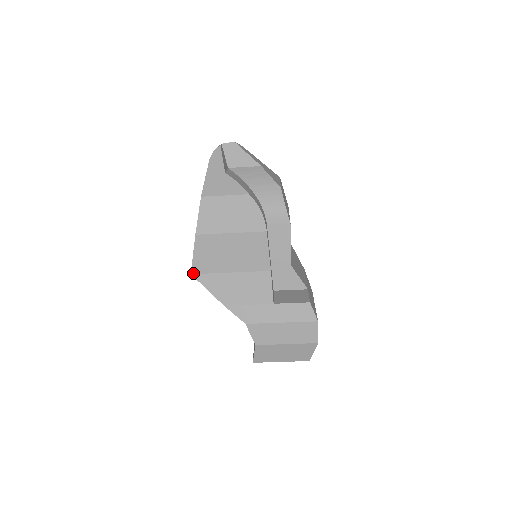
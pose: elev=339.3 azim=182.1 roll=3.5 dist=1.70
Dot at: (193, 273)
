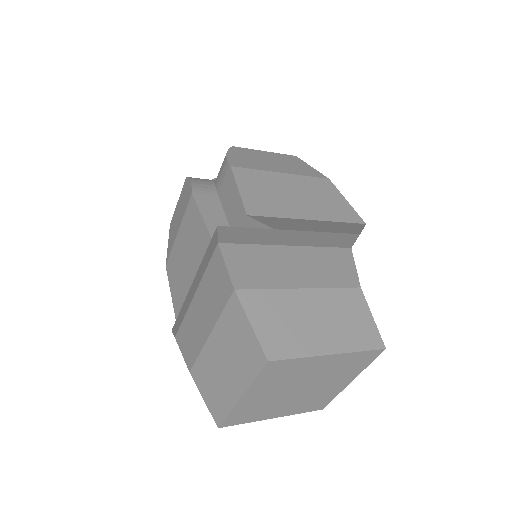
Dot at: occluded
